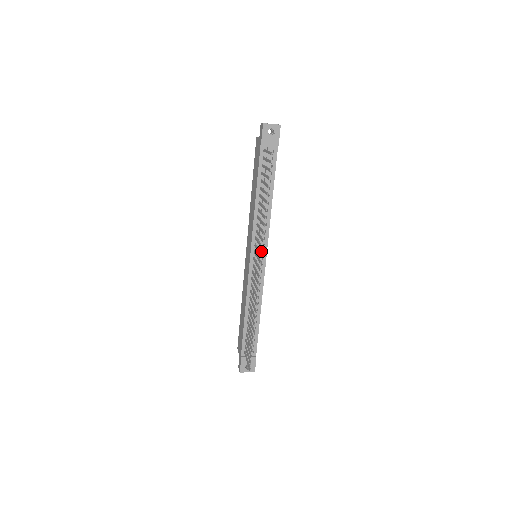
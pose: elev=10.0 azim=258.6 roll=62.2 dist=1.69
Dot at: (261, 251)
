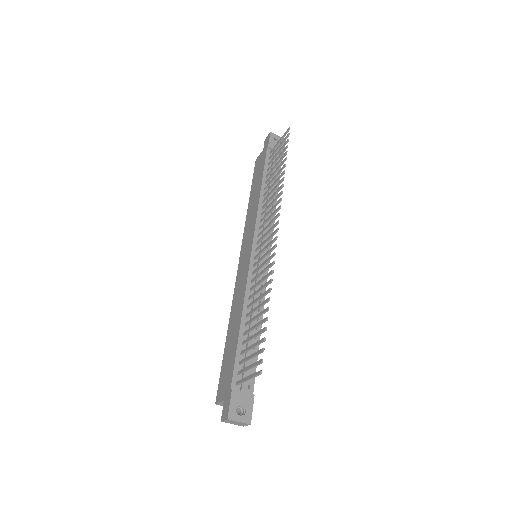
Dot at: (265, 245)
